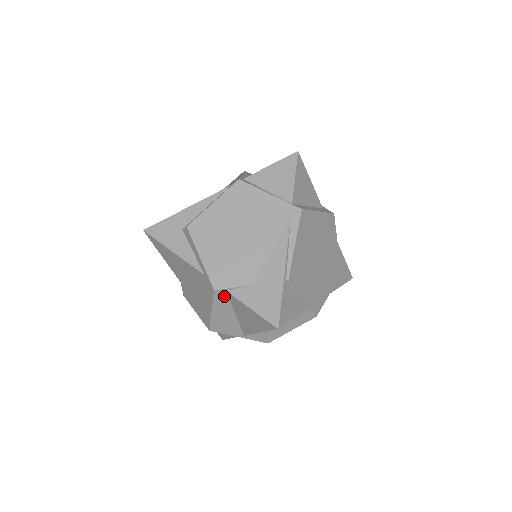
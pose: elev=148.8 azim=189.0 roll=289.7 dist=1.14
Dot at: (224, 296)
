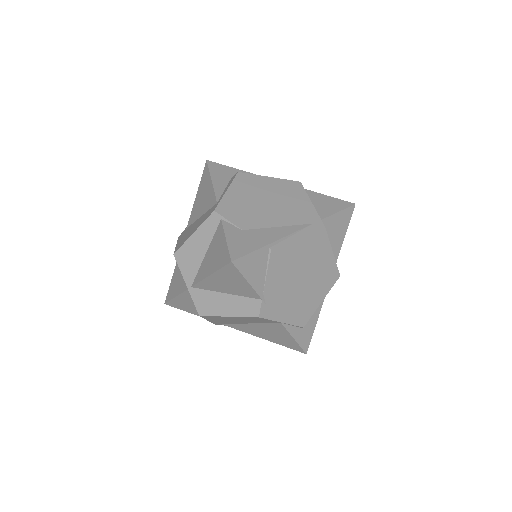
Dot at: (215, 224)
